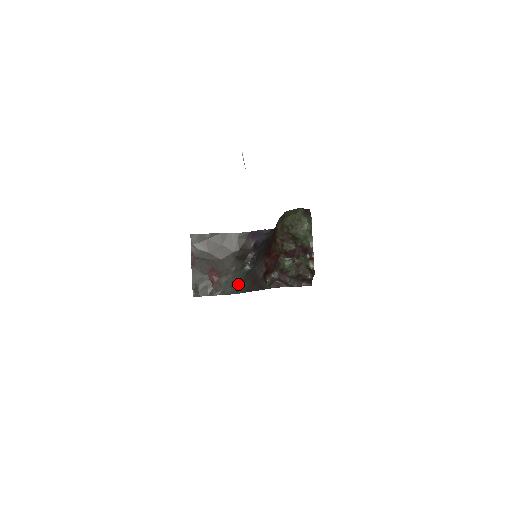
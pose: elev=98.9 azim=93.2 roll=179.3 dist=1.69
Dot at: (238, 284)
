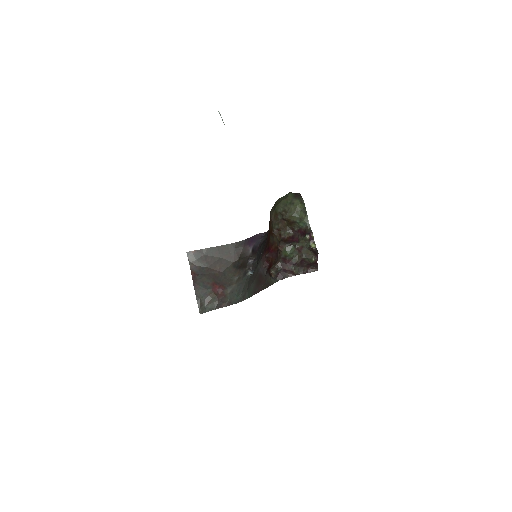
Dot at: (243, 290)
